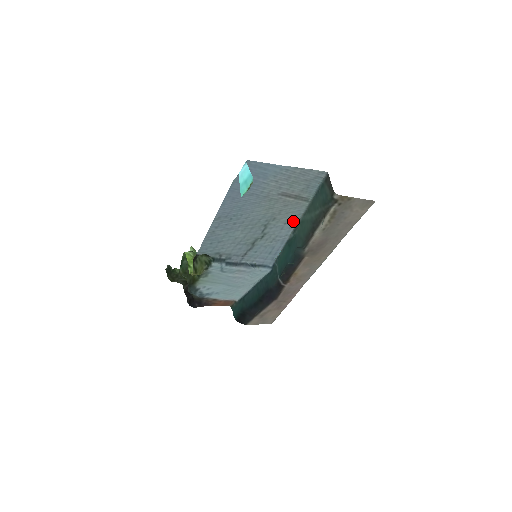
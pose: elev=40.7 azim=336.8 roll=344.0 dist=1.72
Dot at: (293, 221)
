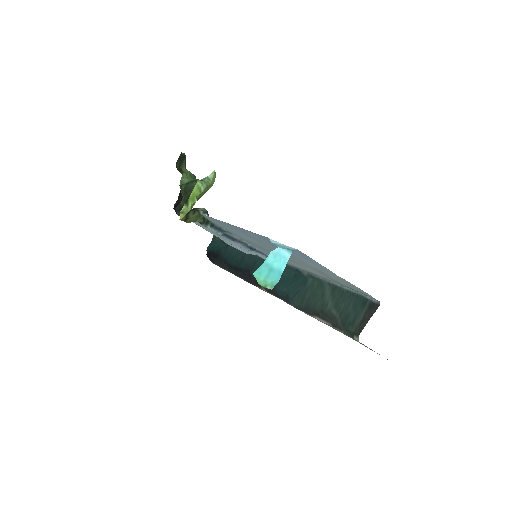
Dot at: occluded
